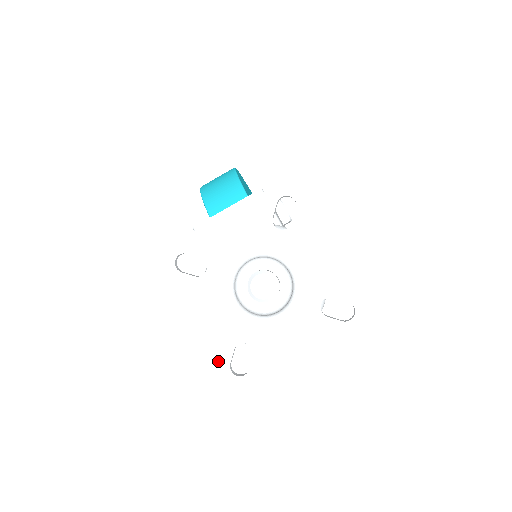
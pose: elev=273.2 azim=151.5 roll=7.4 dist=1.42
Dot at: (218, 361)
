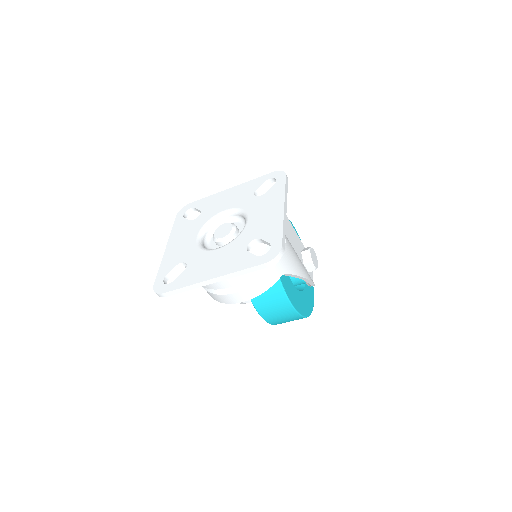
Dot at: (161, 272)
